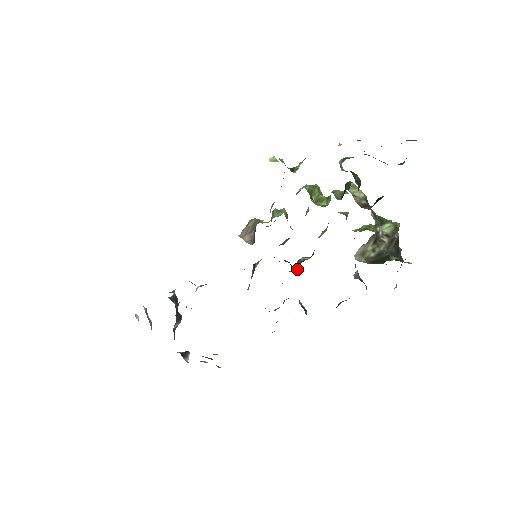
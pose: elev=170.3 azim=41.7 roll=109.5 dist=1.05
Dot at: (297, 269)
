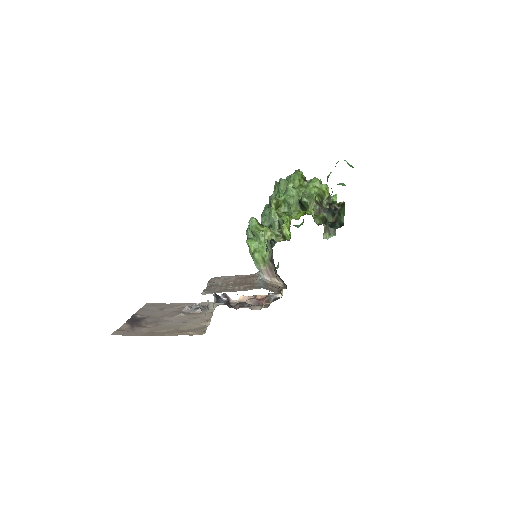
Dot at: occluded
